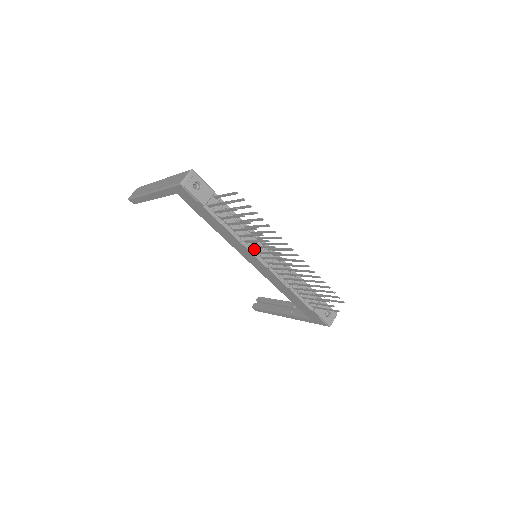
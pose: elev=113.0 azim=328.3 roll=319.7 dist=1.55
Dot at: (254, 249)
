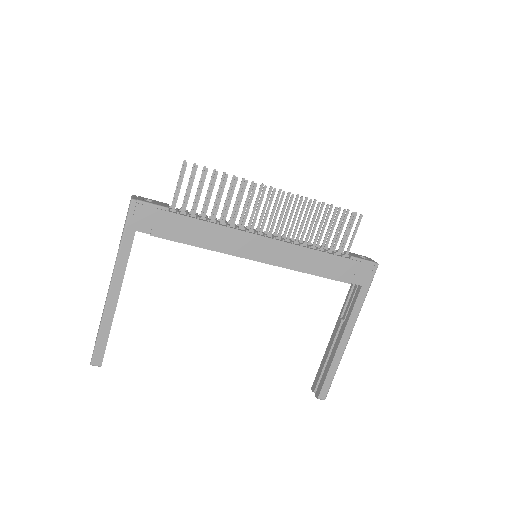
Dot at: (246, 229)
